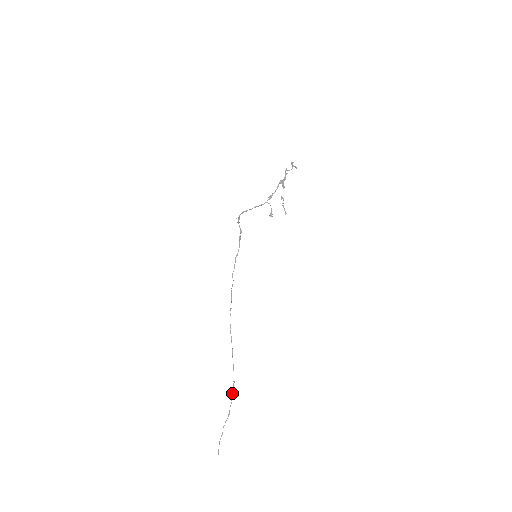
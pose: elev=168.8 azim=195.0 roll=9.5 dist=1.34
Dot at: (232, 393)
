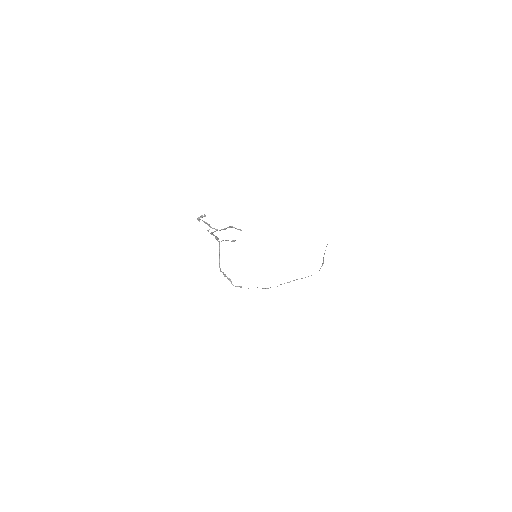
Dot at: occluded
